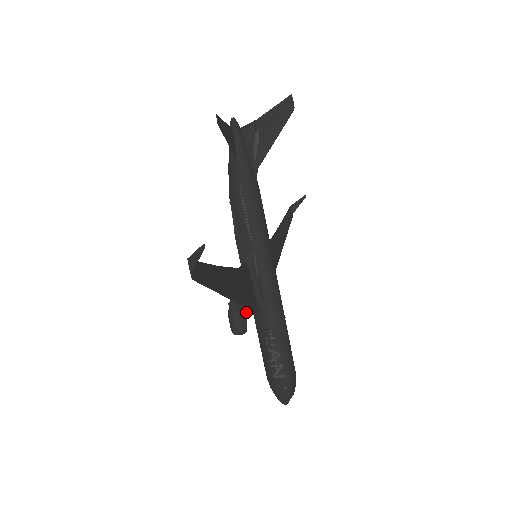
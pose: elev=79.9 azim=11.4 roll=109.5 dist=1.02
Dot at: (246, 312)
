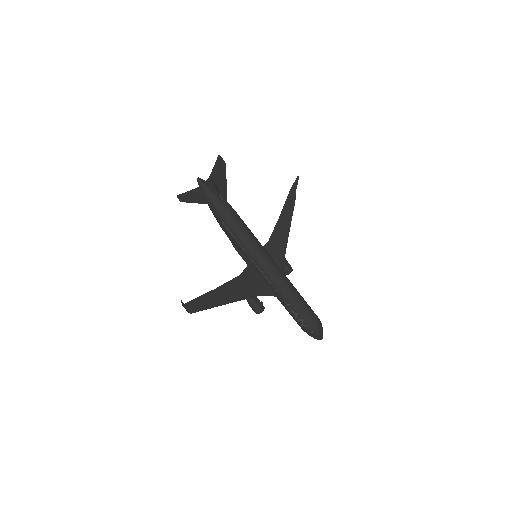
Dot at: (257, 299)
